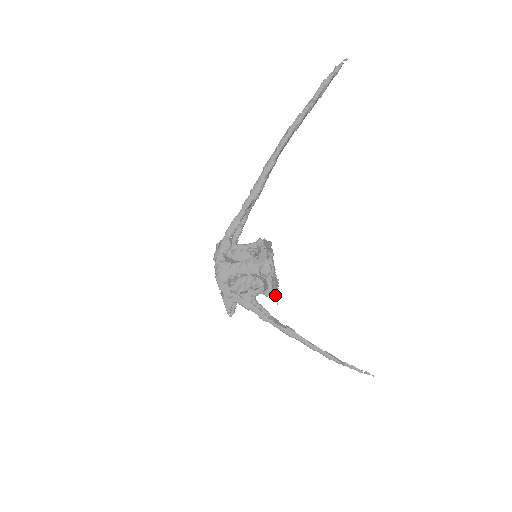
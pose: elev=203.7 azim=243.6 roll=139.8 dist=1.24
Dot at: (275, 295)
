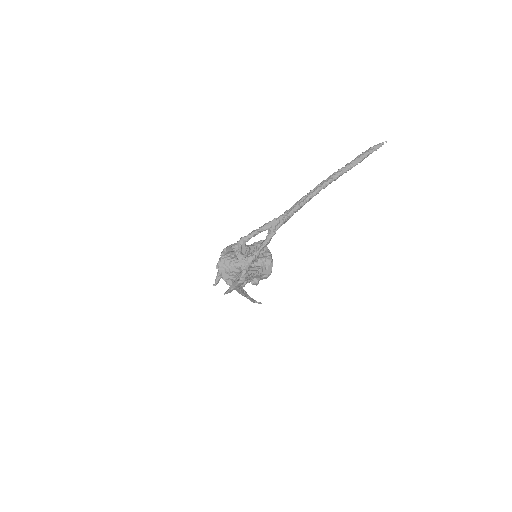
Dot at: occluded
